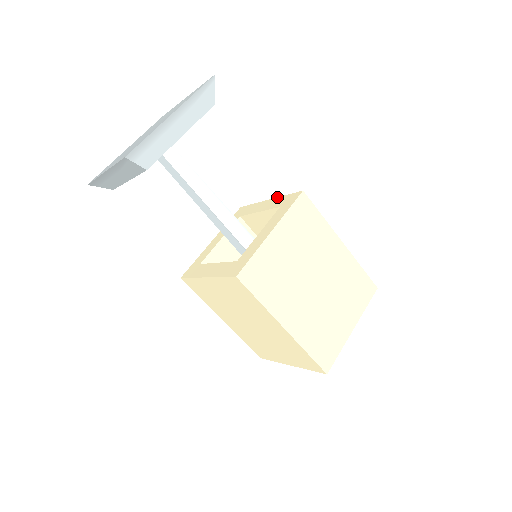
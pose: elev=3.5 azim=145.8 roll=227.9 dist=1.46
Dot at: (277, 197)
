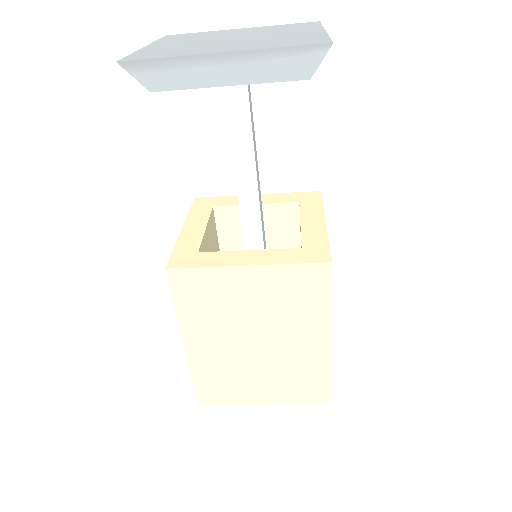
Dot at: (275, 193)
